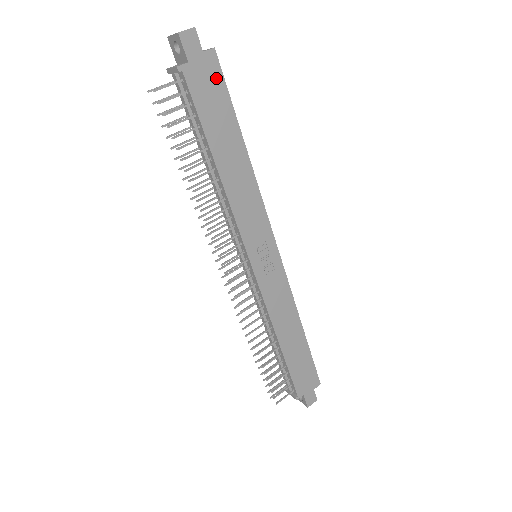
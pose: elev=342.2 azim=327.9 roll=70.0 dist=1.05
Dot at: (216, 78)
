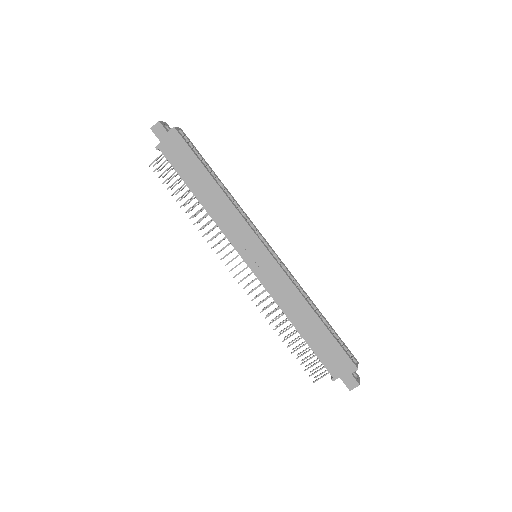
Dot at: (180, 144)
